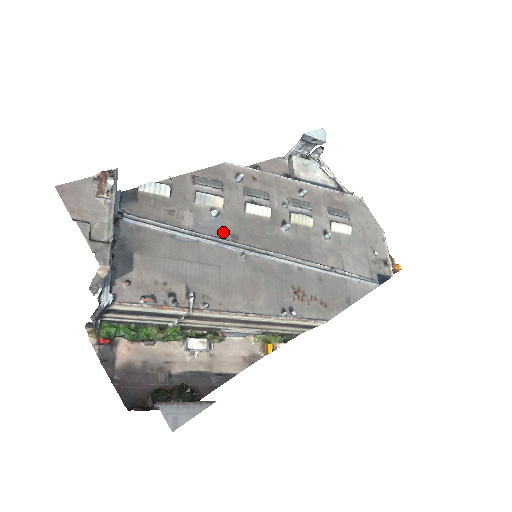
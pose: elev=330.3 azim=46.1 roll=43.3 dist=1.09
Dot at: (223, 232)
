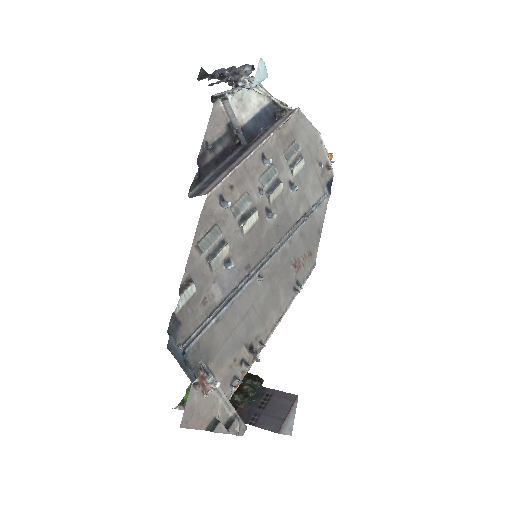
Dot at: (240, 273)
